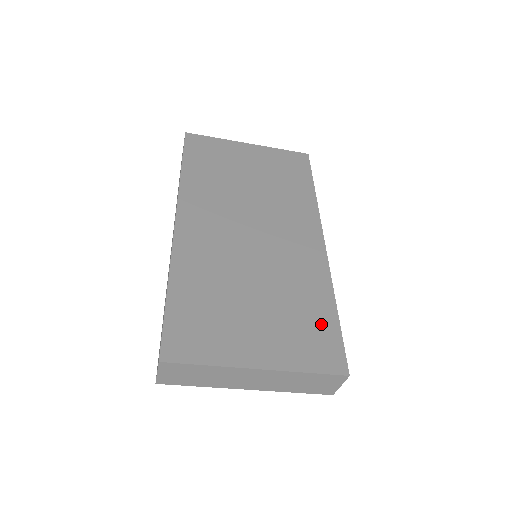
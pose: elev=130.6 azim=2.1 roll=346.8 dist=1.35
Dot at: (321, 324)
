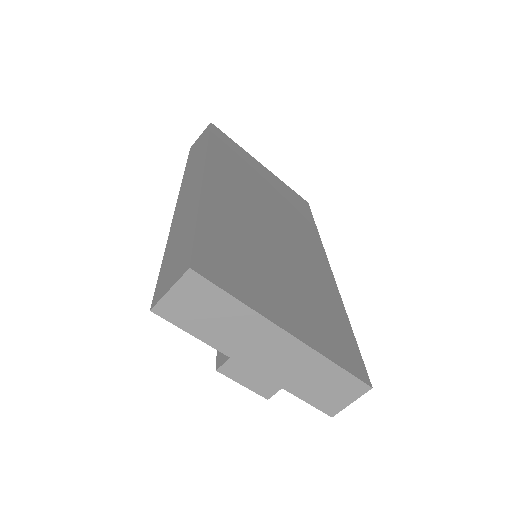
Dot at: (340, 329)
